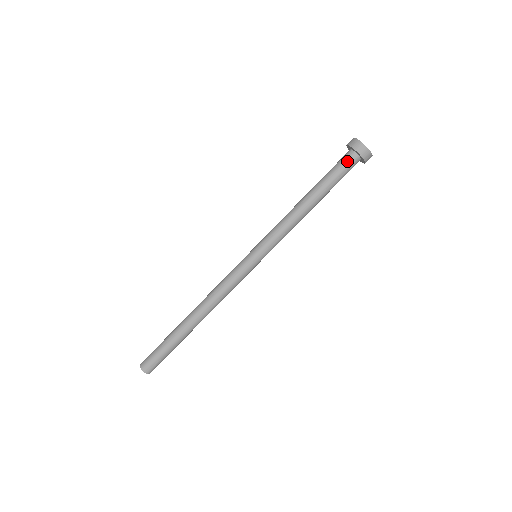
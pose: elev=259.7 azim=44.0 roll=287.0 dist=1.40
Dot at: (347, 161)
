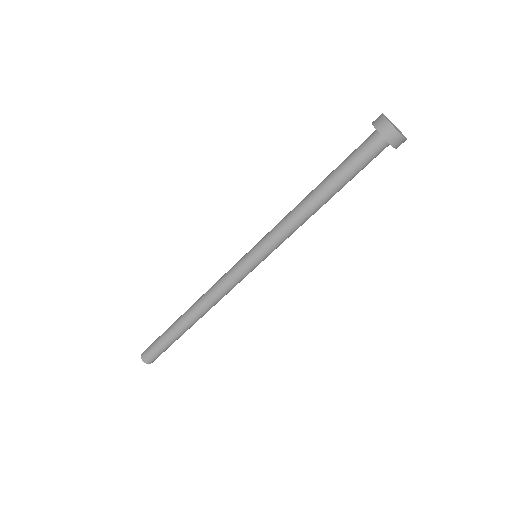
Dot at: (376, 153)
